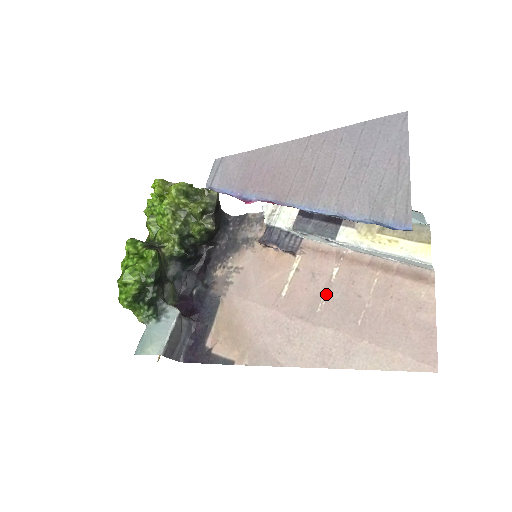
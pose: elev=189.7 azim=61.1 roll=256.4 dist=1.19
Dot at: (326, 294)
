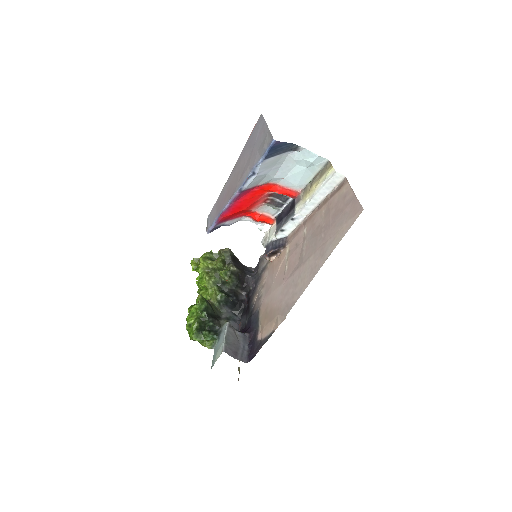
Dot at: (304, 244)
